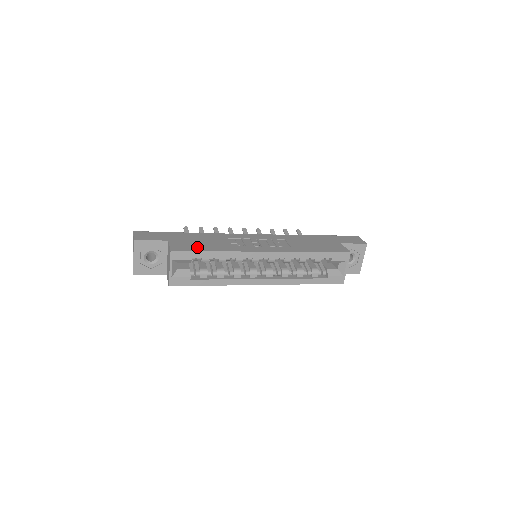
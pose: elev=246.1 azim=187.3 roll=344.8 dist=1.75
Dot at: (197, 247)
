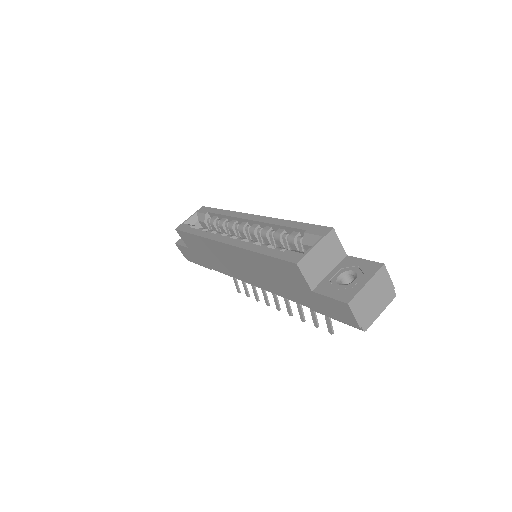
Dot at: occluded
